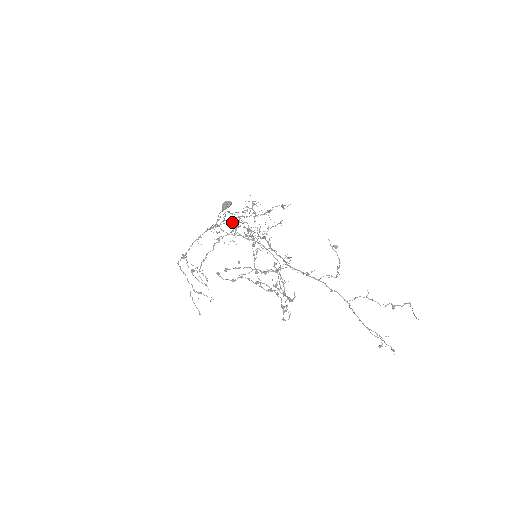
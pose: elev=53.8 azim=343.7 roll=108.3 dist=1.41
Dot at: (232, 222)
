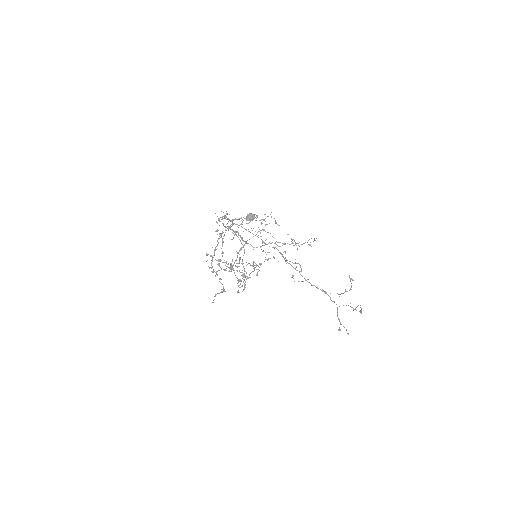
Dot at: occluded
